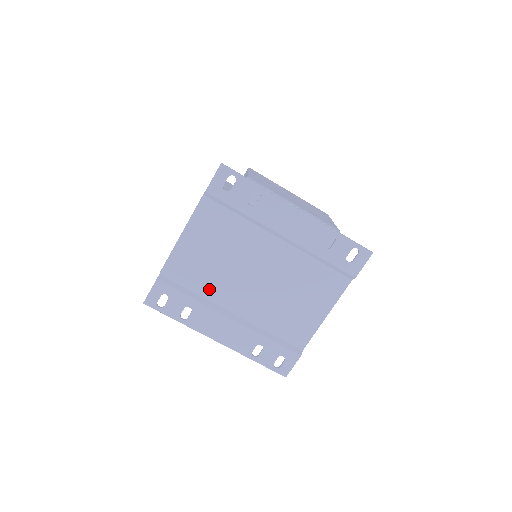
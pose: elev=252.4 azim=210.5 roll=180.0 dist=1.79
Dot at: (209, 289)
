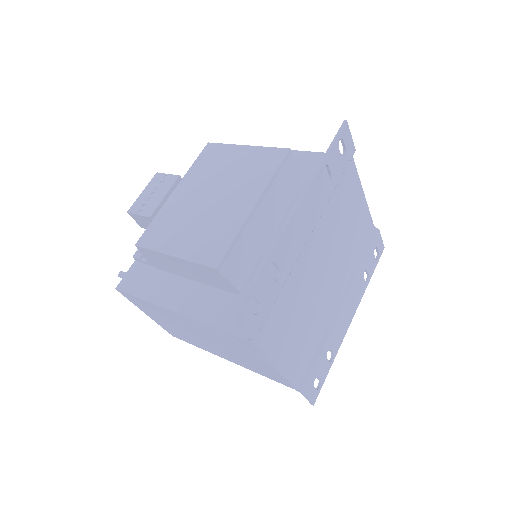
Dot at: (319, 330)
